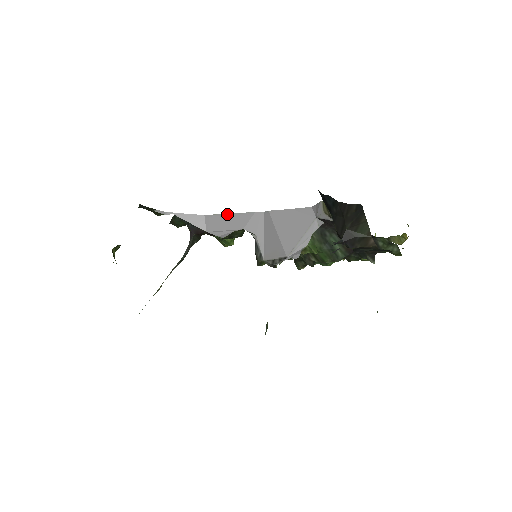
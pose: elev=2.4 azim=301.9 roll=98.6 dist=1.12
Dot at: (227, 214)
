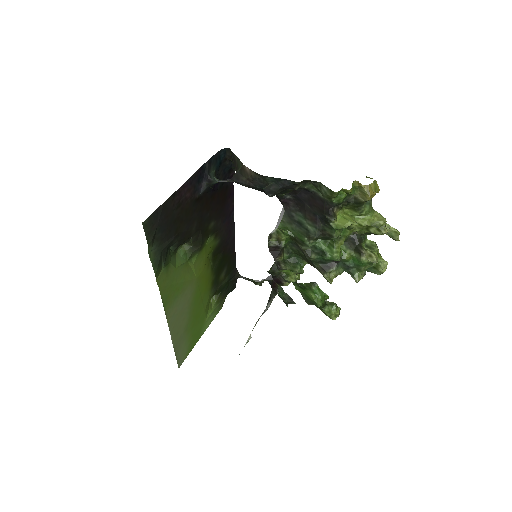
Dot at: occluded
